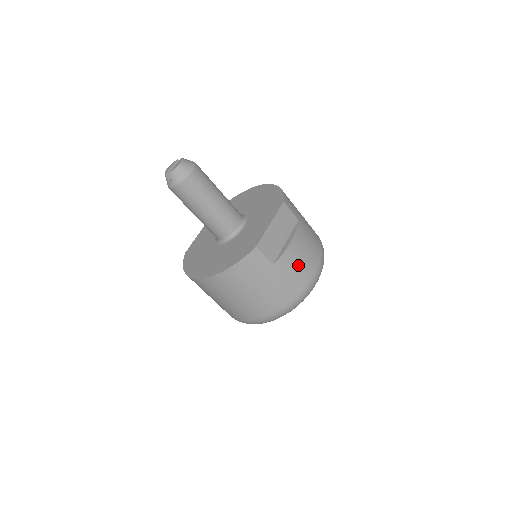
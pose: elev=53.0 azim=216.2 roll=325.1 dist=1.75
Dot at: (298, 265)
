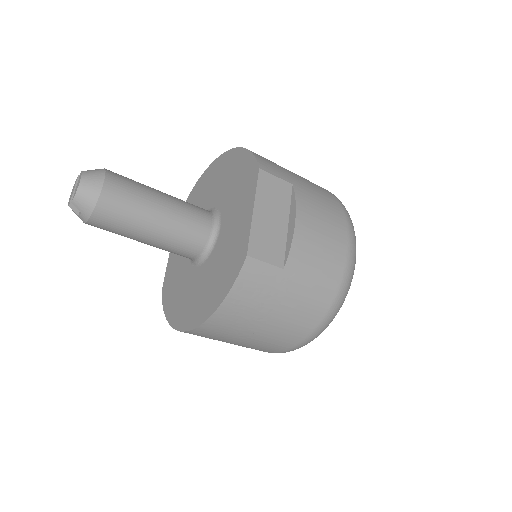
Dot at: (320, 251)
